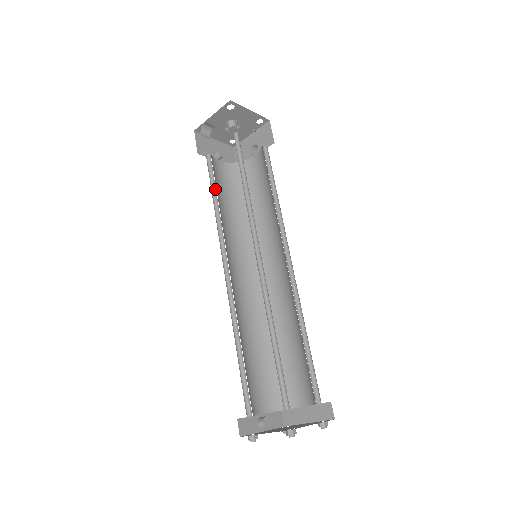
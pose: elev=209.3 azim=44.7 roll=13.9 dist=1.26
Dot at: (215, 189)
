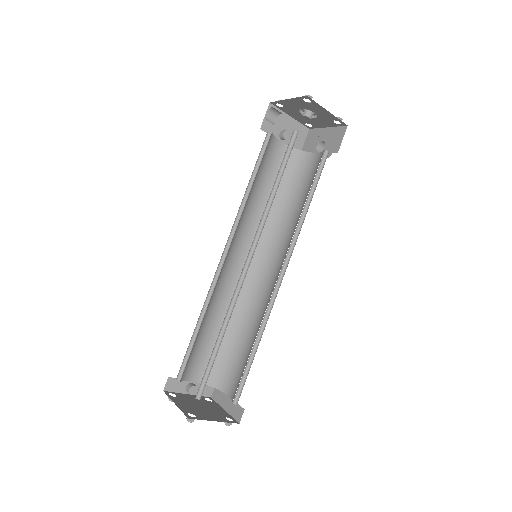
Dot at: (257, 173)
